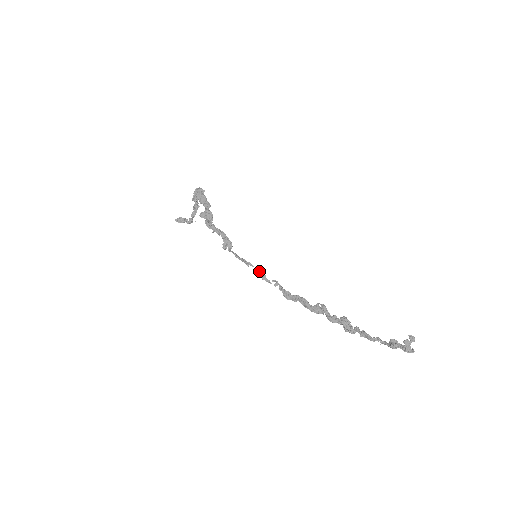
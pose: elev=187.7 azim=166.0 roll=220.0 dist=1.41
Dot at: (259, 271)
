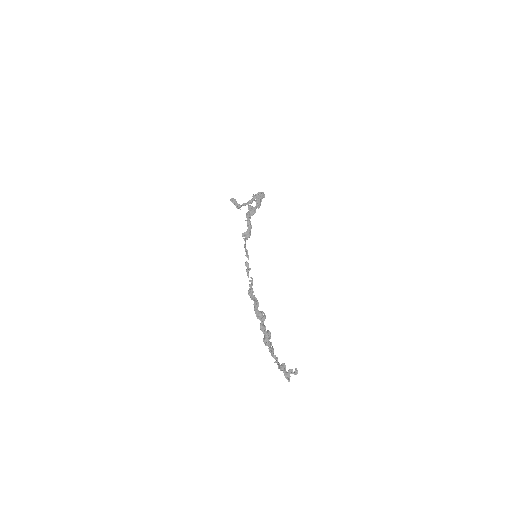
Dot at: occluded
